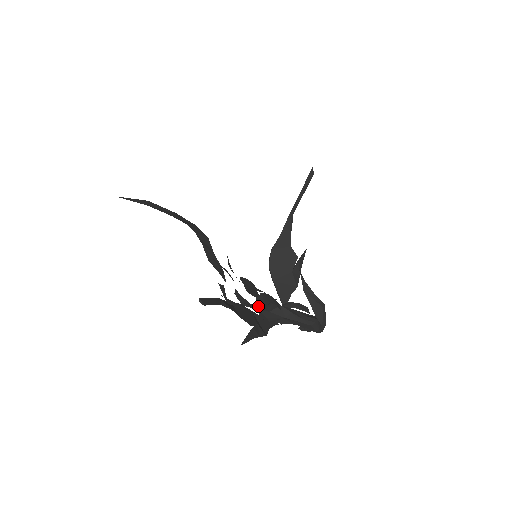
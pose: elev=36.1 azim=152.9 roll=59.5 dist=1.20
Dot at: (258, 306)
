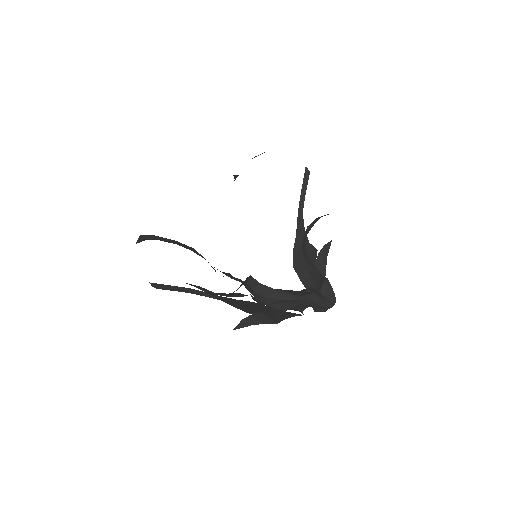
Dot at: (253, 295)
